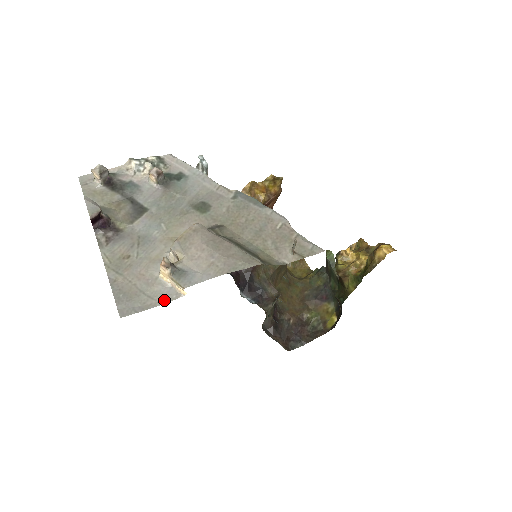
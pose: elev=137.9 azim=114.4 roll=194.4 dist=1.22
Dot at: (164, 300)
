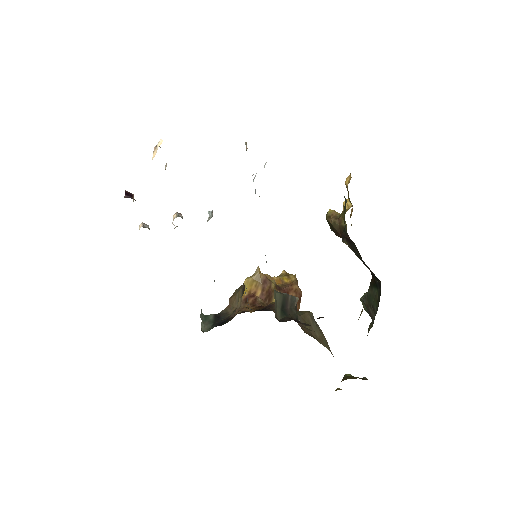
Dot at: occluded
